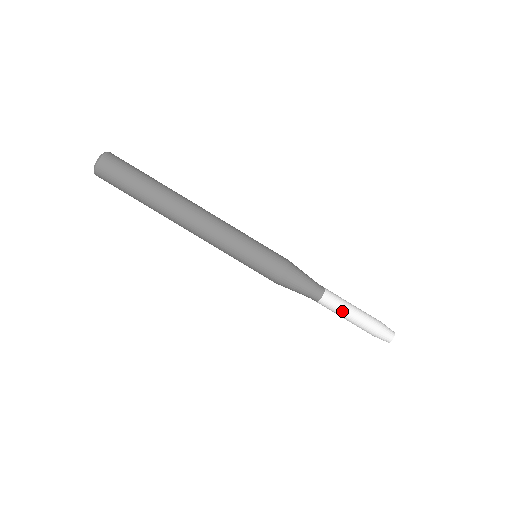
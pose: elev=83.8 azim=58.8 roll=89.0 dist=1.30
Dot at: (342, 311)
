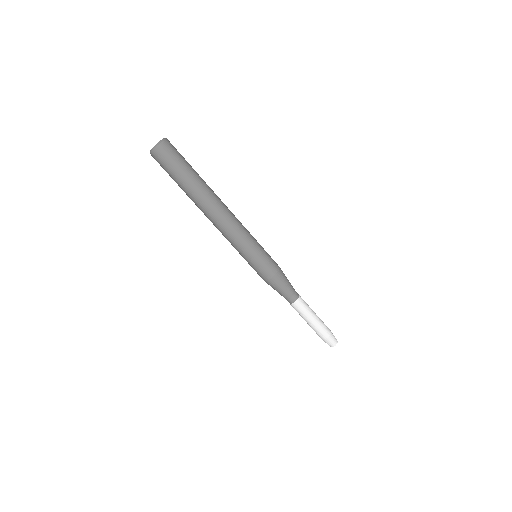
Dot at: (306, 316)
